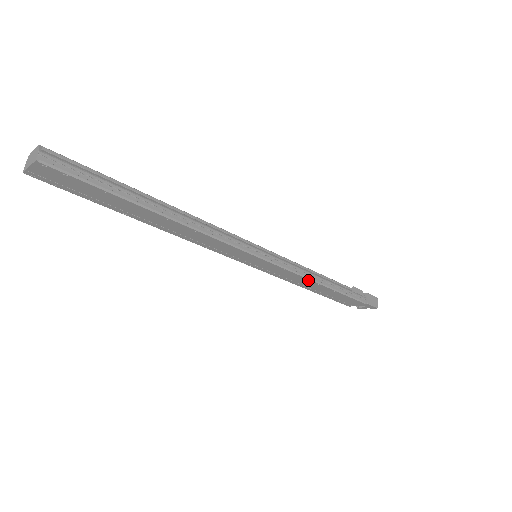
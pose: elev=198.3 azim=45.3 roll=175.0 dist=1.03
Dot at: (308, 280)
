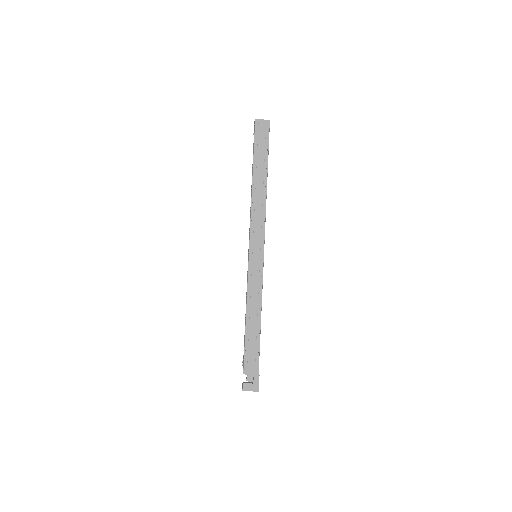
Dot at: (260, 302)
